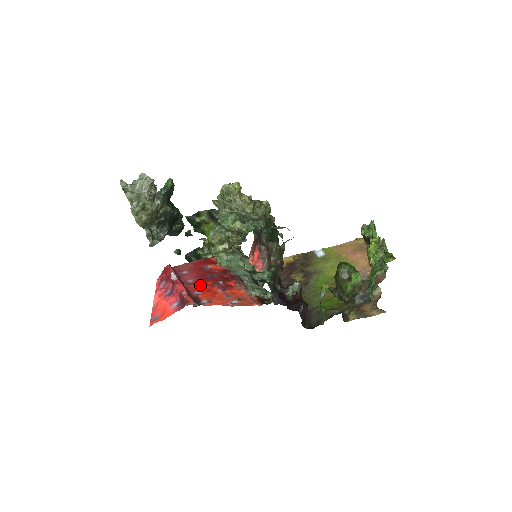
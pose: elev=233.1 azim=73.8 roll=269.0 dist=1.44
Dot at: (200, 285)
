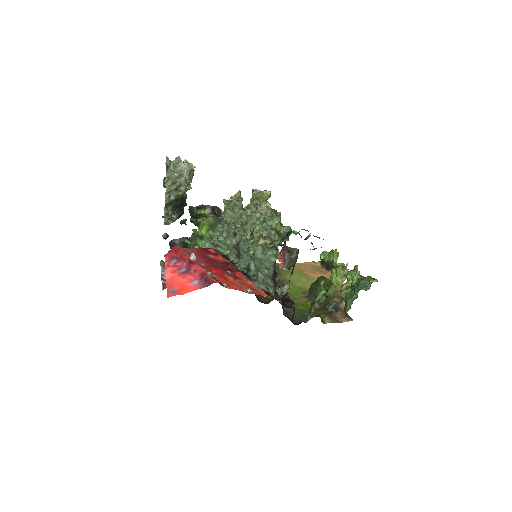
Dot at: (212, 270)
